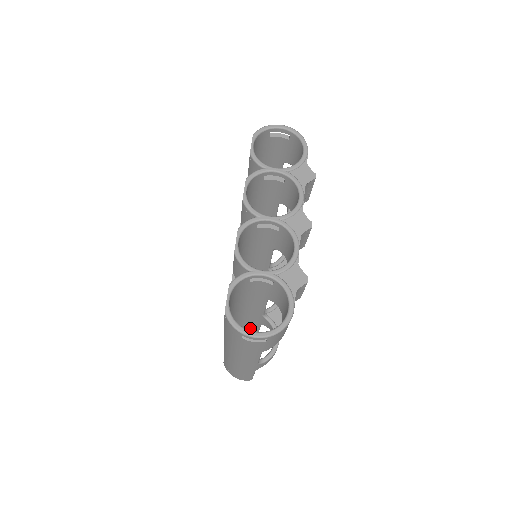
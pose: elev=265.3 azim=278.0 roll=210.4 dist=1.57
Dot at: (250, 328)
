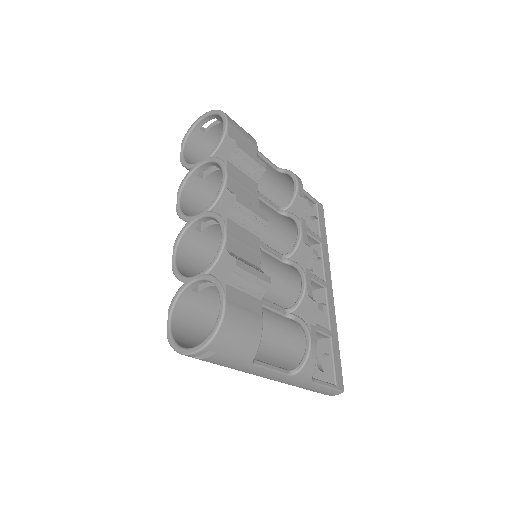
Dot at: occluded
